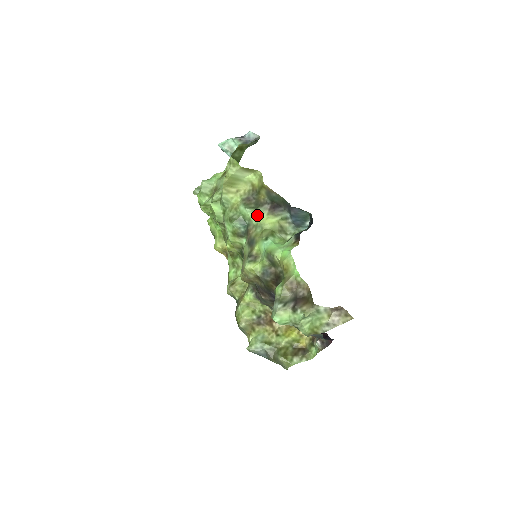
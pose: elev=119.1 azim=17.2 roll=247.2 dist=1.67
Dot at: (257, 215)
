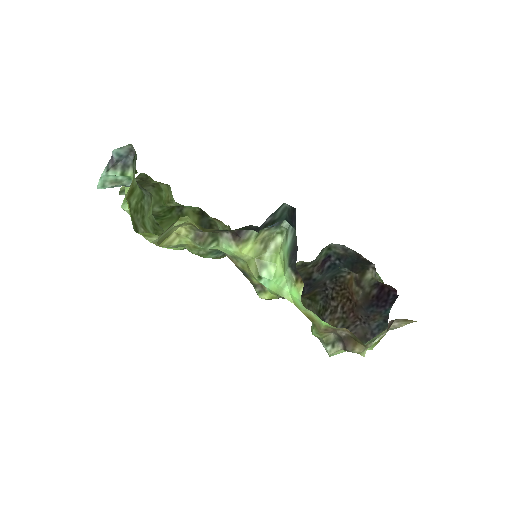
Dot at: (225, 249)
